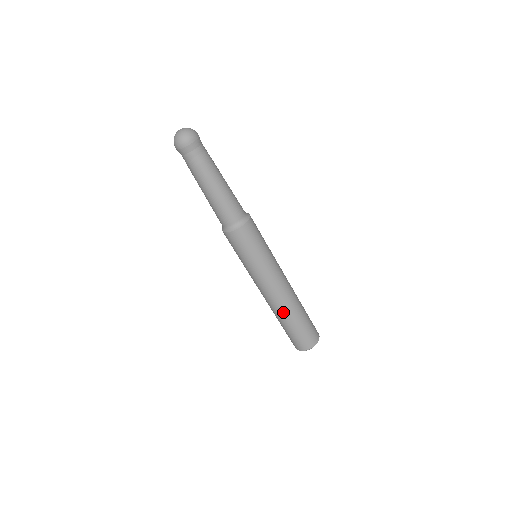
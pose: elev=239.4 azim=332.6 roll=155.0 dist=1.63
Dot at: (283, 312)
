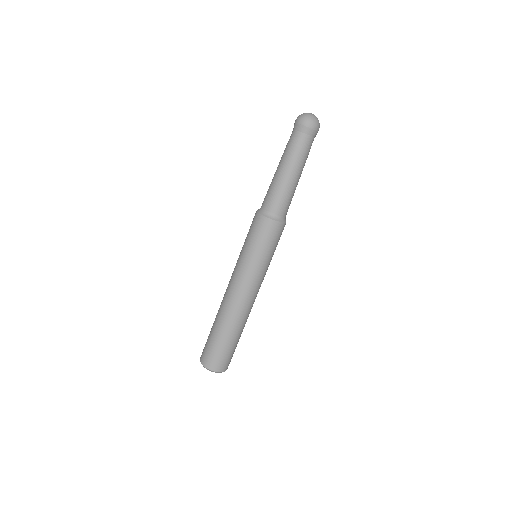
Dot at: (228, 318)
